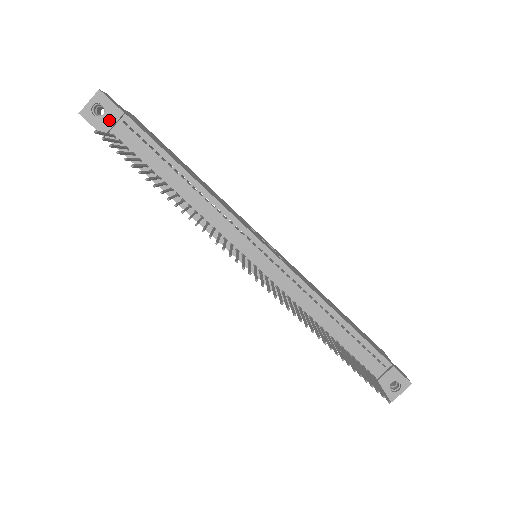
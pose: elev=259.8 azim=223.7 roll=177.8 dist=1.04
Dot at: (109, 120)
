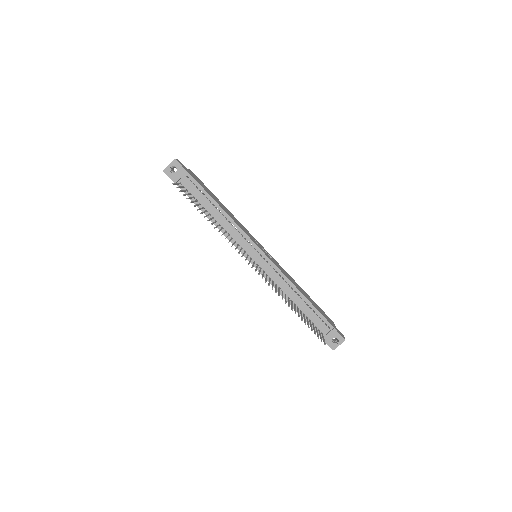
Dot at: (179, 175)
